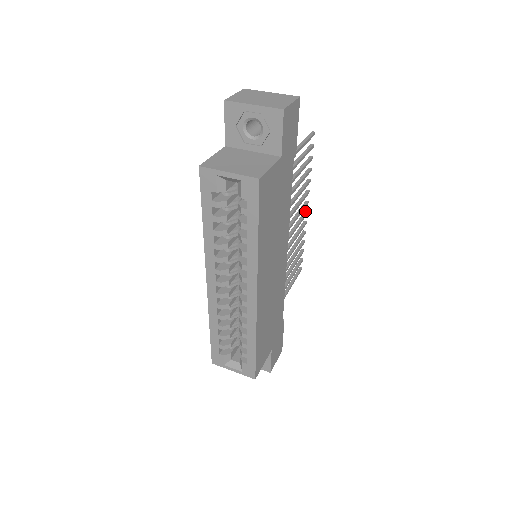
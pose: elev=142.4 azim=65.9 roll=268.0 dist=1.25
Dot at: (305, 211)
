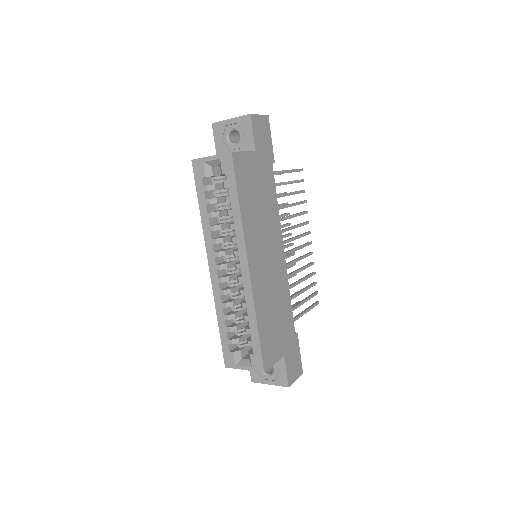
Dot at: occluded
